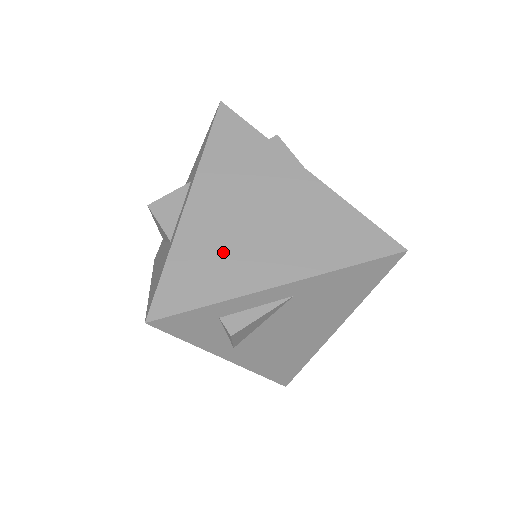
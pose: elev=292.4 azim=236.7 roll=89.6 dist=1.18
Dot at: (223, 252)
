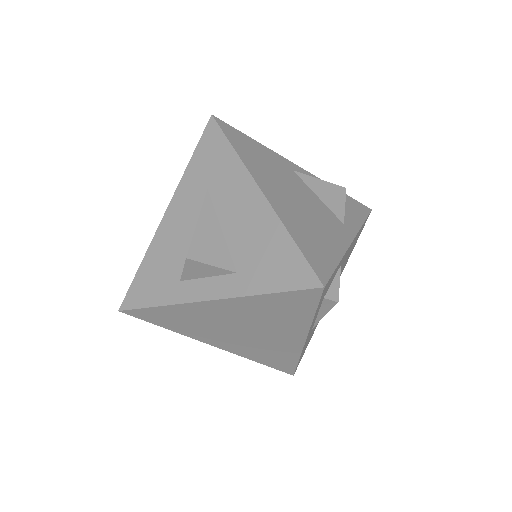
Dot at: (199, 325)
